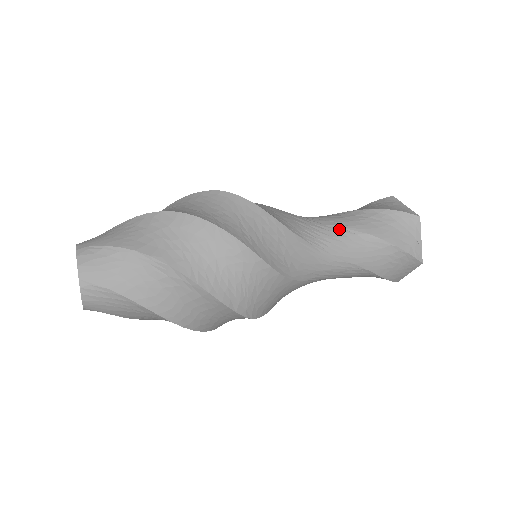
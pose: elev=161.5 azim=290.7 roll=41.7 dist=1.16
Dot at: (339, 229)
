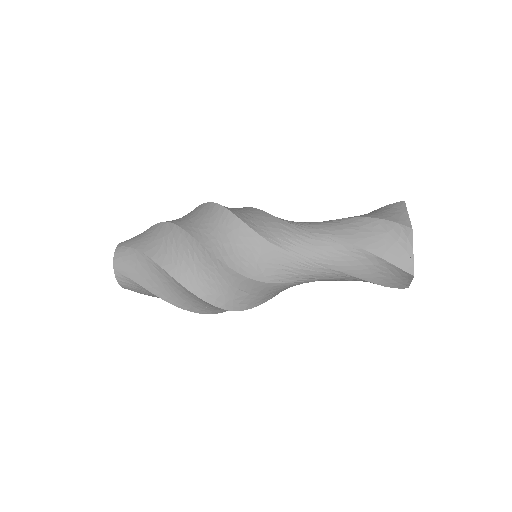
Dot at: (324, 238)
